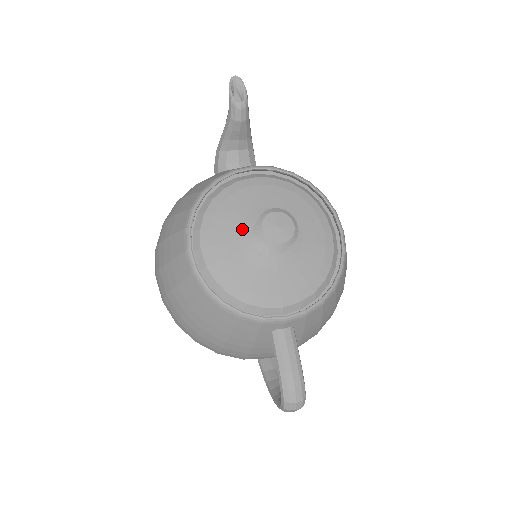
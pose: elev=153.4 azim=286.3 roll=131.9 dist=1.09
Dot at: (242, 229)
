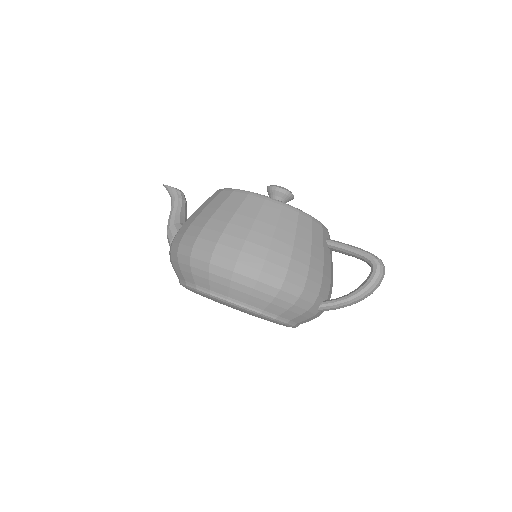
Dot at: occluded
